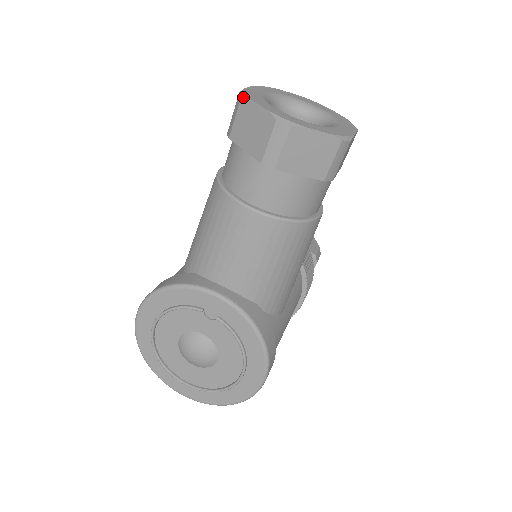
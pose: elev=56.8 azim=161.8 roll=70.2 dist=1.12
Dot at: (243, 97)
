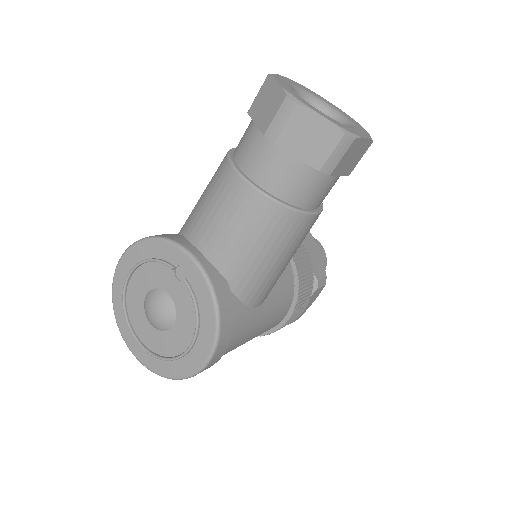
Dot at: (269, 76)
